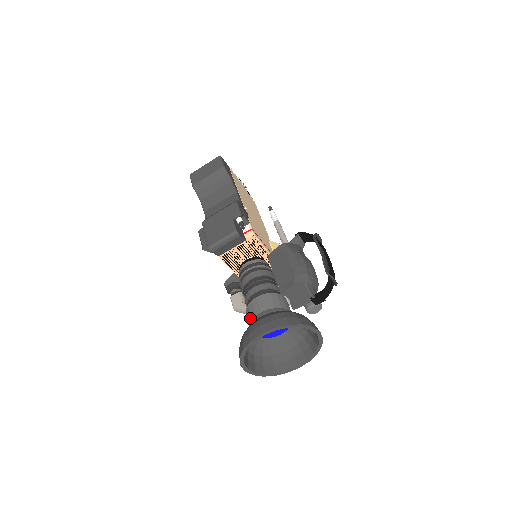
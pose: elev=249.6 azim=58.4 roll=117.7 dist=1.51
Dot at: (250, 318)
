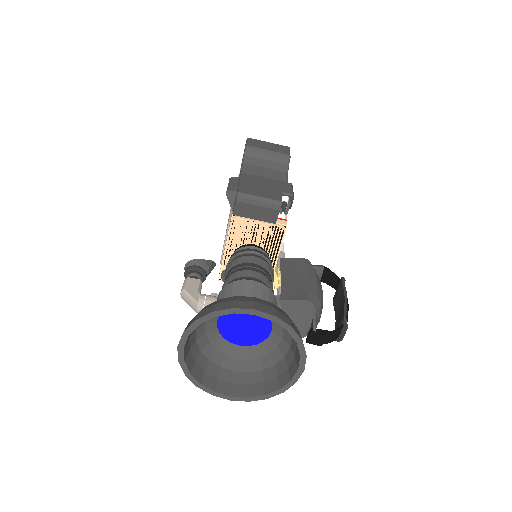
Dot at: (229, 295)
